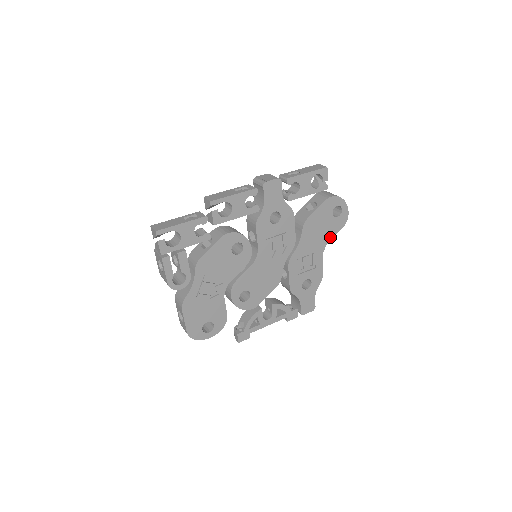
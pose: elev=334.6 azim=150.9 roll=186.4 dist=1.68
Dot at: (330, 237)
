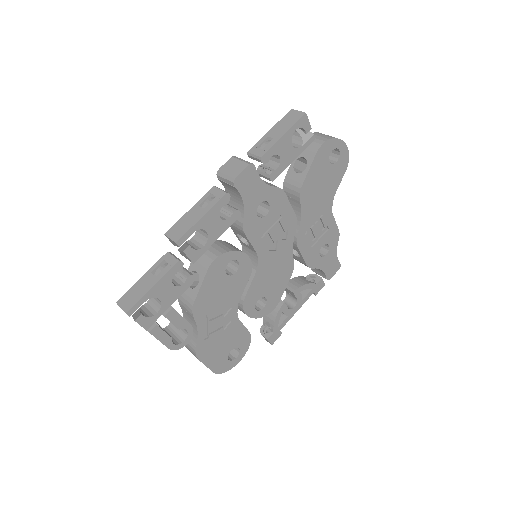
Dot at: (335, 188)
